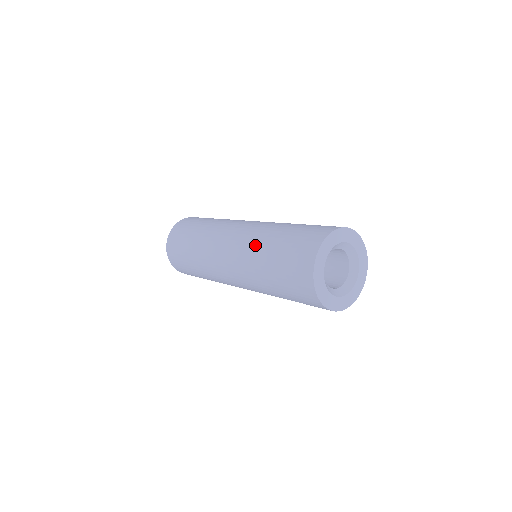
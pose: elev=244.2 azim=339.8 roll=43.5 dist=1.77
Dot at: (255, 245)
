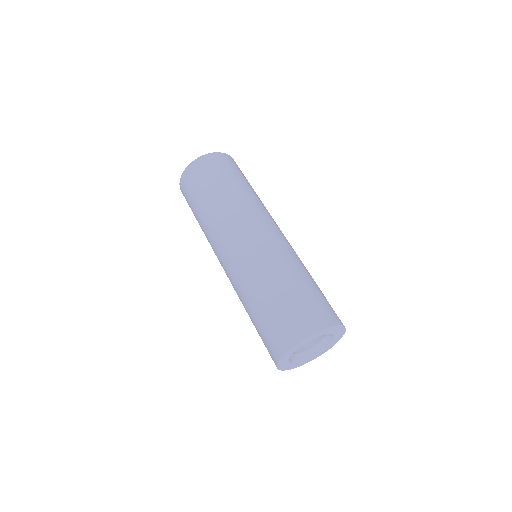
Dot at: (251, 278)
